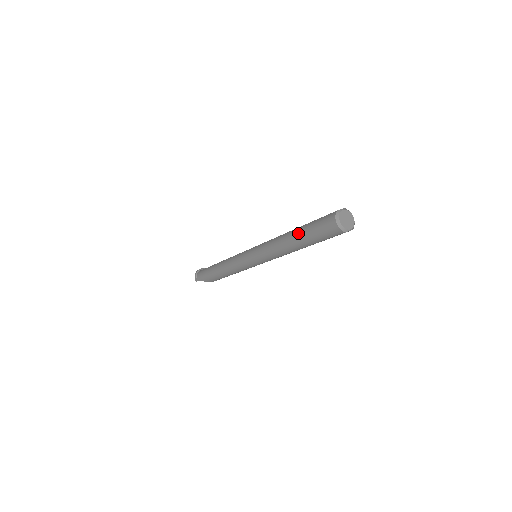
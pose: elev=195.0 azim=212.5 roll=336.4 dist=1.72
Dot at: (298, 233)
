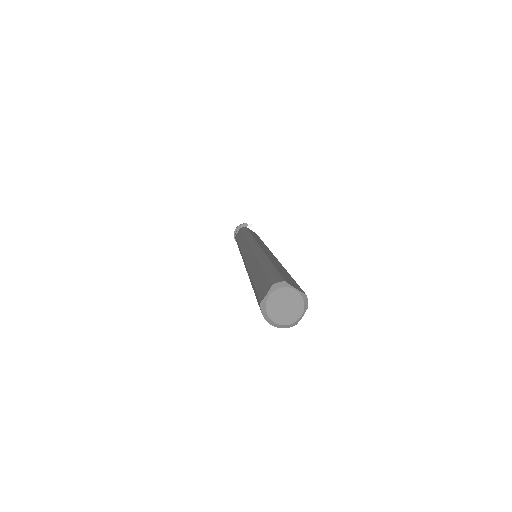
Dot at: occluded
